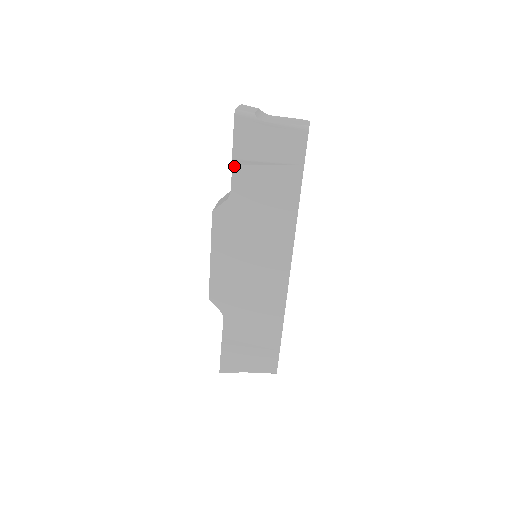
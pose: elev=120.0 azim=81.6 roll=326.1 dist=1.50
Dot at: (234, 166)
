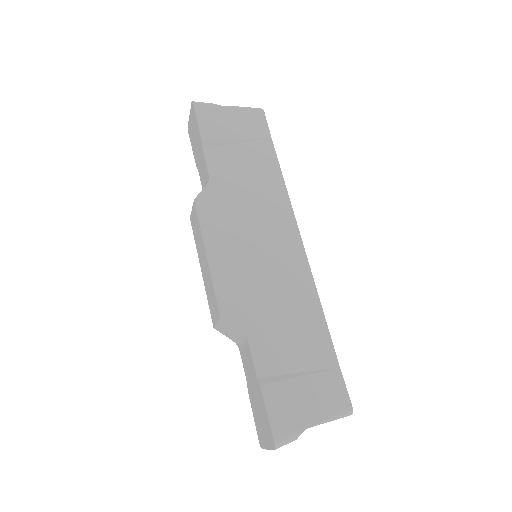
Dot at: (205, 150)
